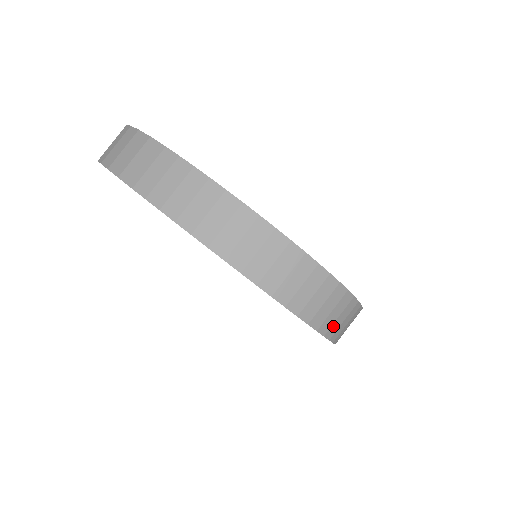
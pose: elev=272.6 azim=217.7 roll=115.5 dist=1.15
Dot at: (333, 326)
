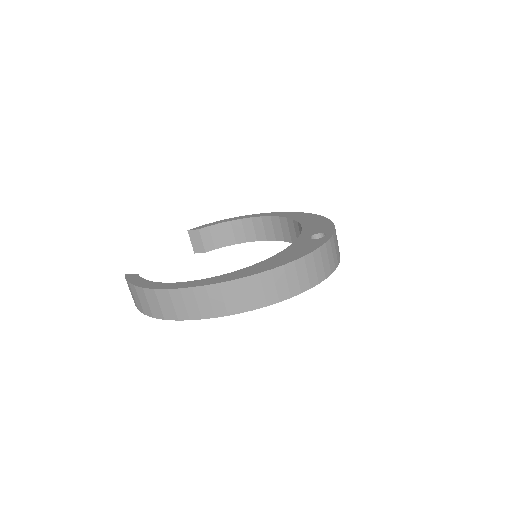
Dot at: (330, 265)
